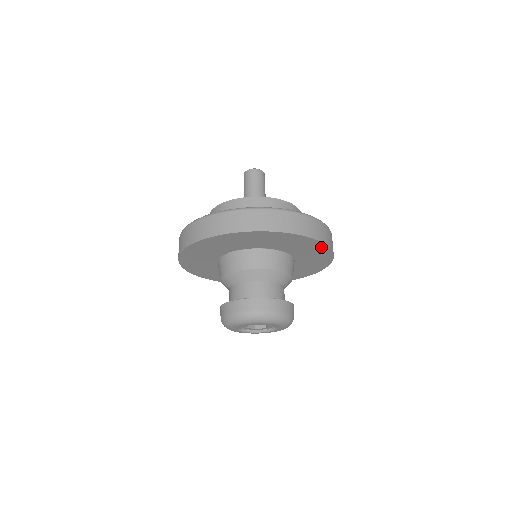
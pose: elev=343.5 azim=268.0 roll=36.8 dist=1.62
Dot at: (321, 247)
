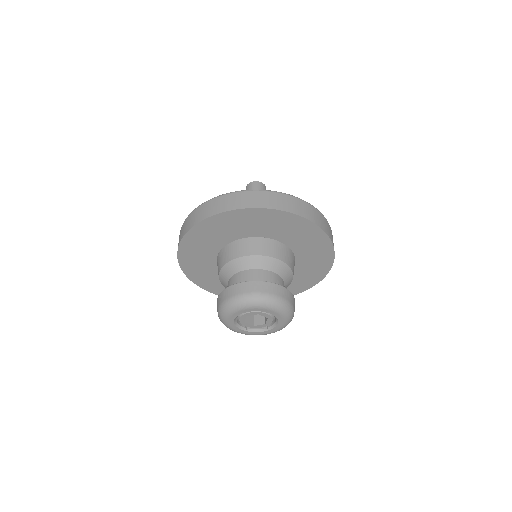
Dot at: (319, 235)
